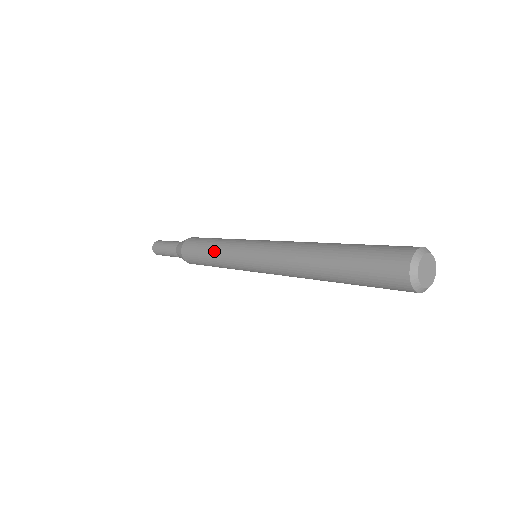
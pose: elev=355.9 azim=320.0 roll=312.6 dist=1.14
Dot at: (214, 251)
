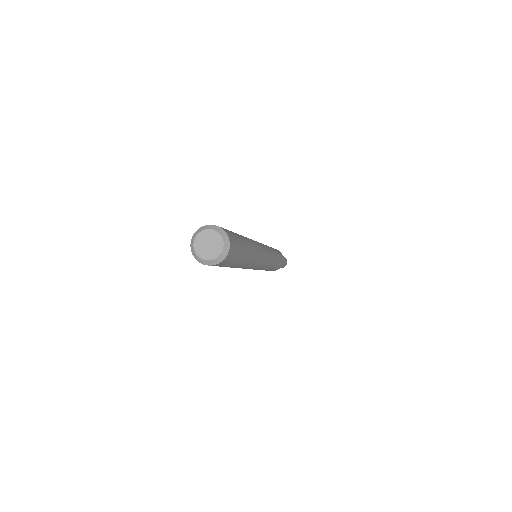
Dot at: occluded
